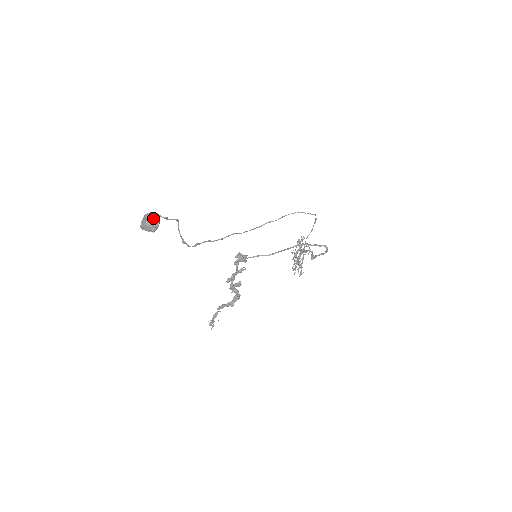
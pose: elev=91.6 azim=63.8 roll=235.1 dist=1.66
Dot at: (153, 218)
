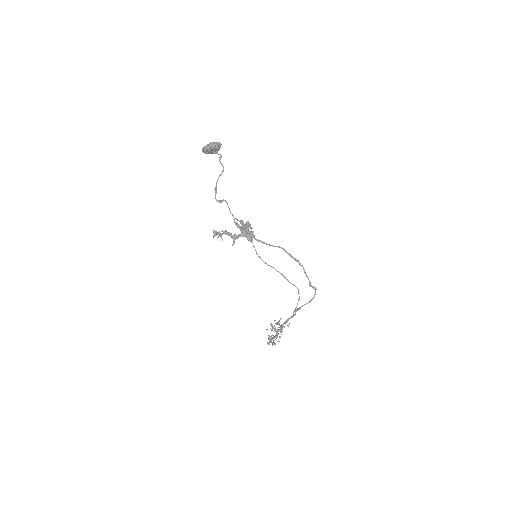
Dot at: occluded
